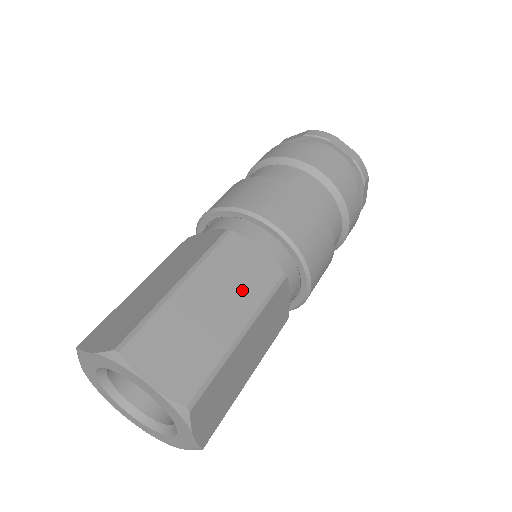
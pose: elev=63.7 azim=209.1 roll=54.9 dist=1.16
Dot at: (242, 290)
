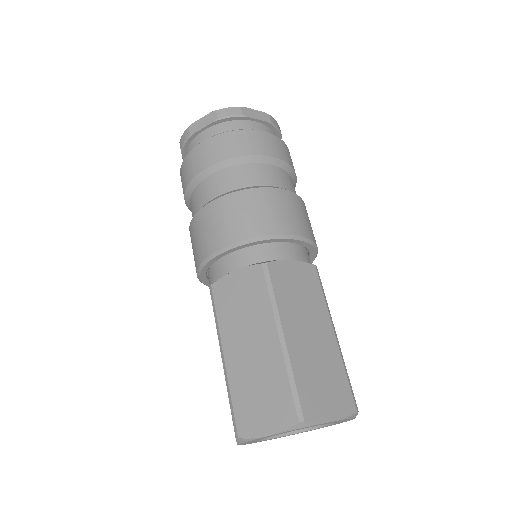
Dot at: (311, 304)
